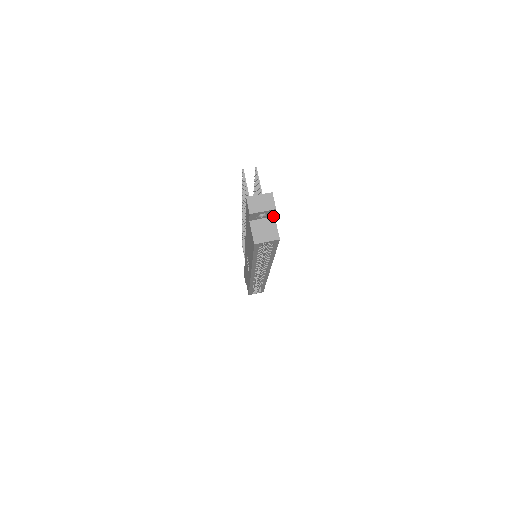
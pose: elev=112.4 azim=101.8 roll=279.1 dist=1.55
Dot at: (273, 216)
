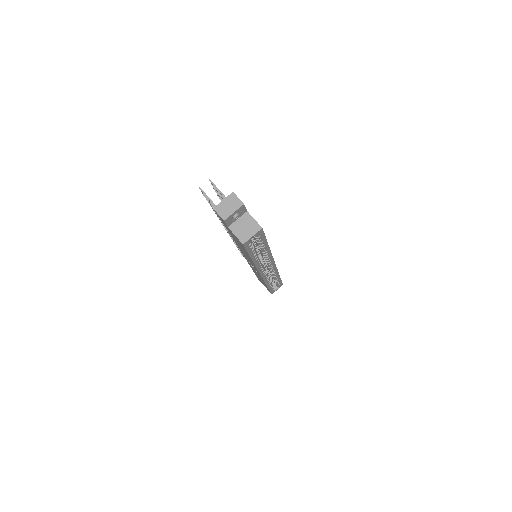
Dot at: (246, 212)
